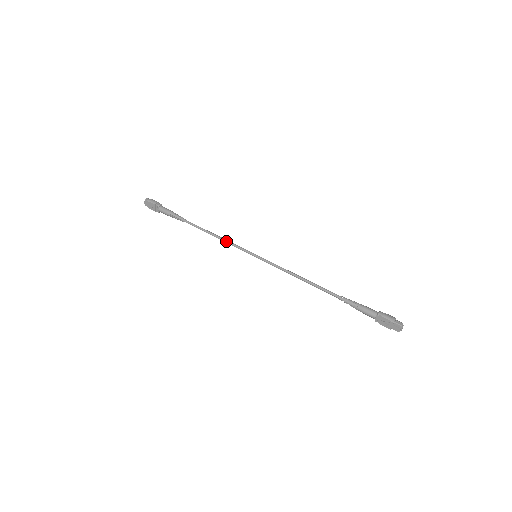
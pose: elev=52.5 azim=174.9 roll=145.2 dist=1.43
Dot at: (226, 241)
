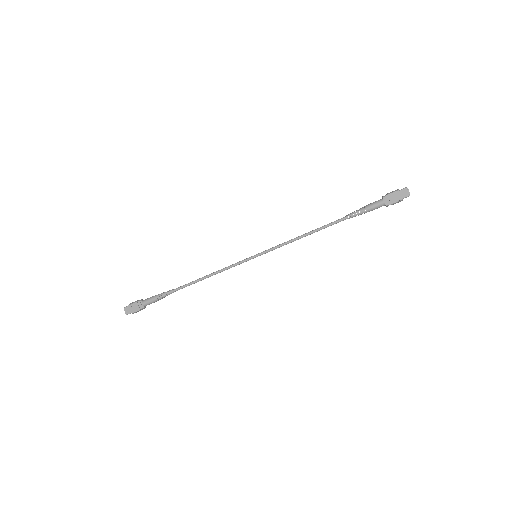
Dot at: (222, 269)
